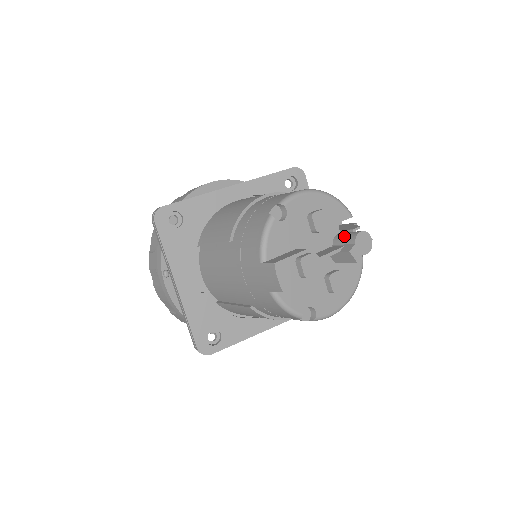
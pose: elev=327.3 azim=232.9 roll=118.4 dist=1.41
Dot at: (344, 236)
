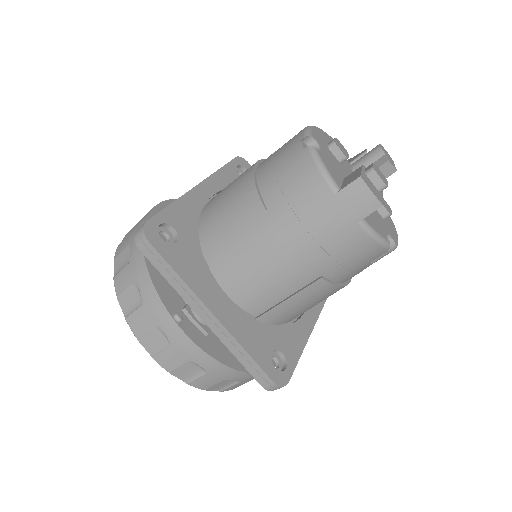
Dot at: (364, 158)
